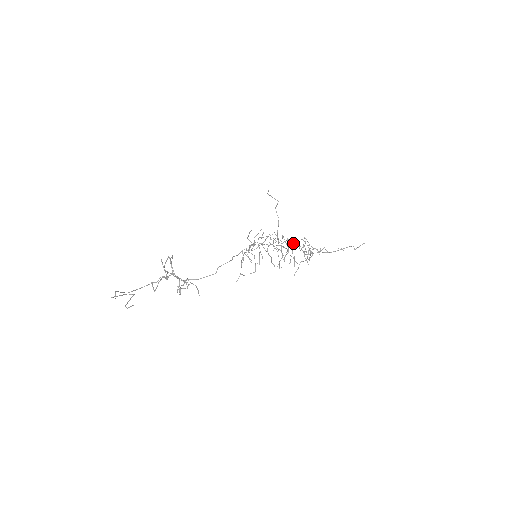
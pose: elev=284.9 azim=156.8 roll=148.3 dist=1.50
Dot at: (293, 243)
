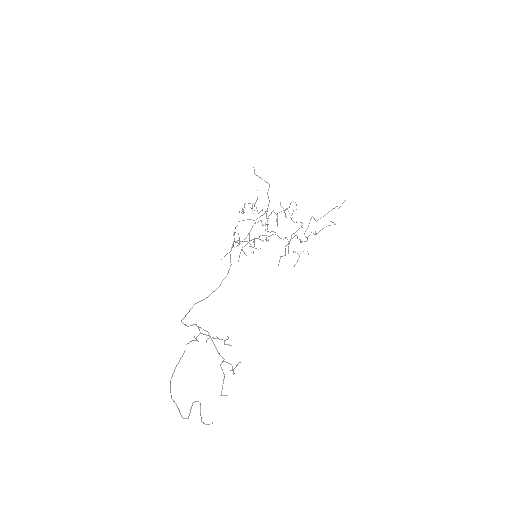
Dot at: occluded
